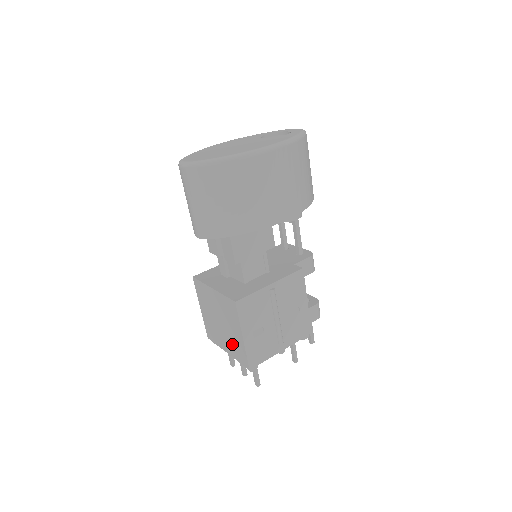
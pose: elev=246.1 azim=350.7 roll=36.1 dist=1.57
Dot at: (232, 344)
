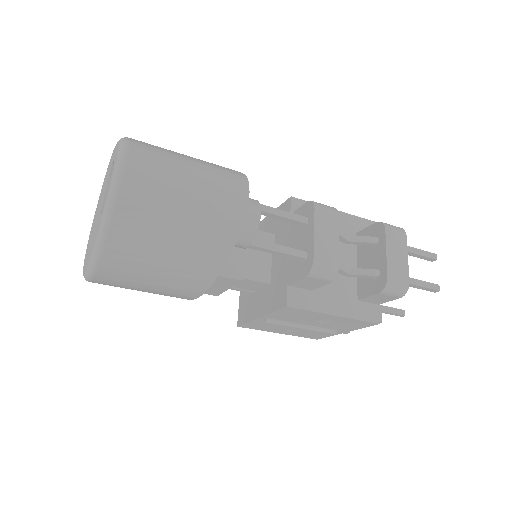
Dot at: occluded
